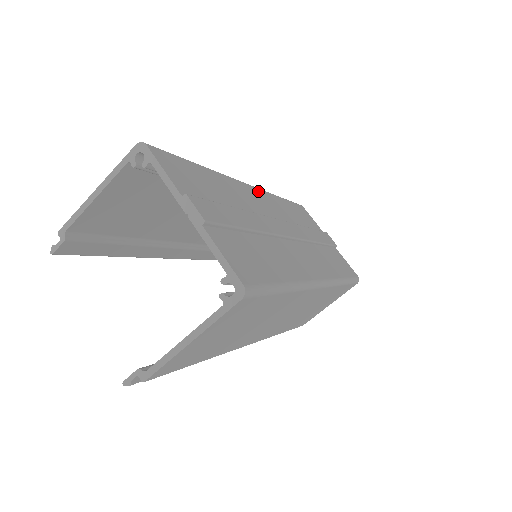
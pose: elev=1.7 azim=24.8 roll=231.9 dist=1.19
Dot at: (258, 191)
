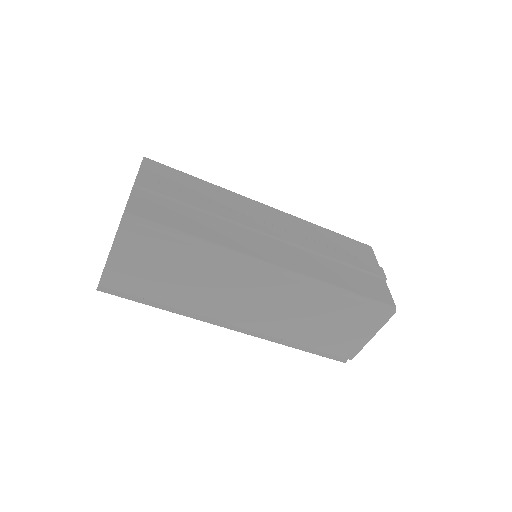
Dot at: (275, 211)
